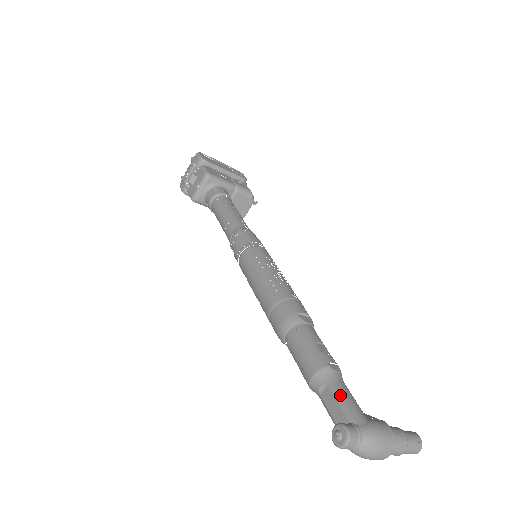
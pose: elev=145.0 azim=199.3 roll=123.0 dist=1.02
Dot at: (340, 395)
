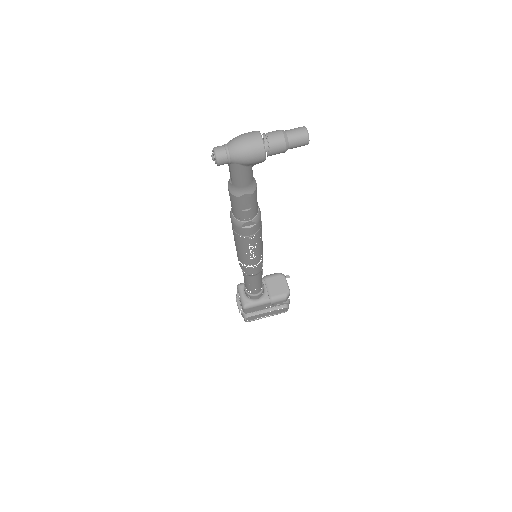
Dot at: occluded
